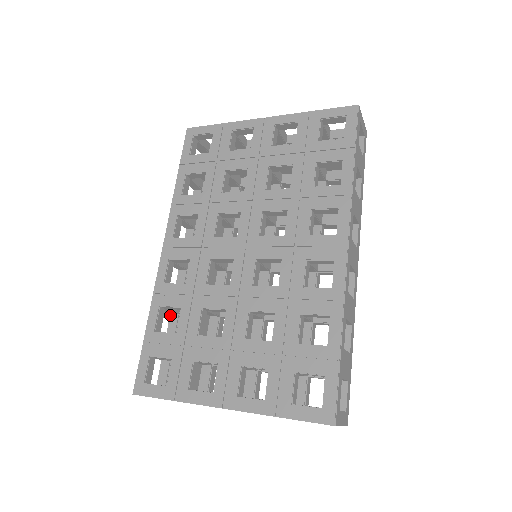
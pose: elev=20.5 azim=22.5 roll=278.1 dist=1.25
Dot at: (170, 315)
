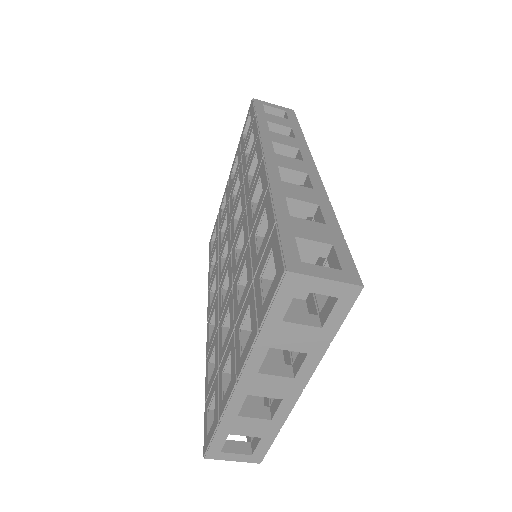
Dot at: occluded
